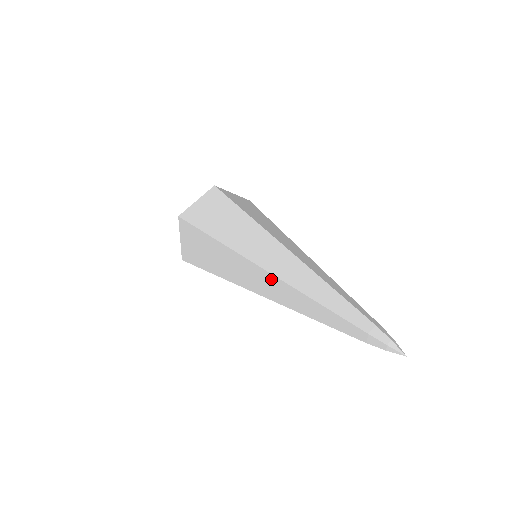
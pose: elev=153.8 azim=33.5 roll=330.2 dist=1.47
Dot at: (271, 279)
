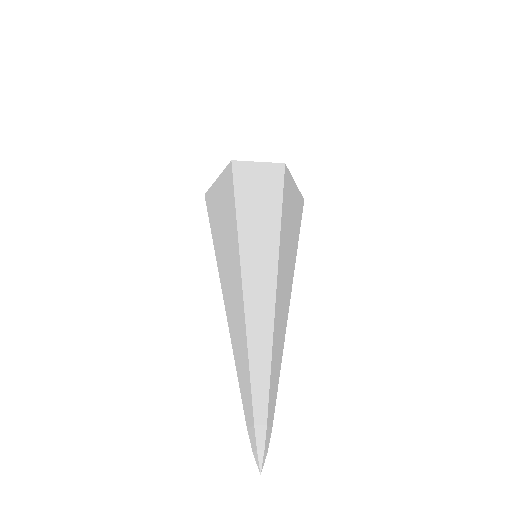
Dot at: occluded
